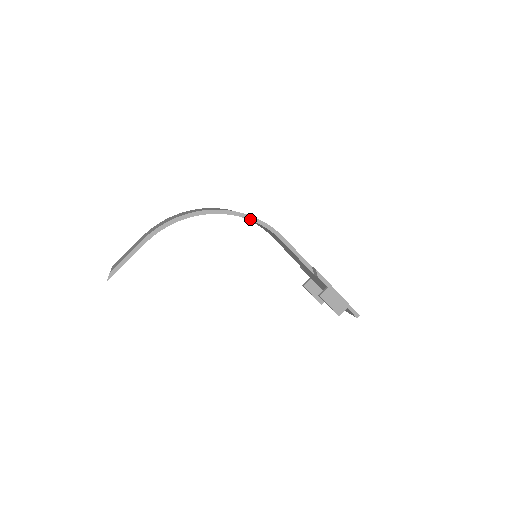
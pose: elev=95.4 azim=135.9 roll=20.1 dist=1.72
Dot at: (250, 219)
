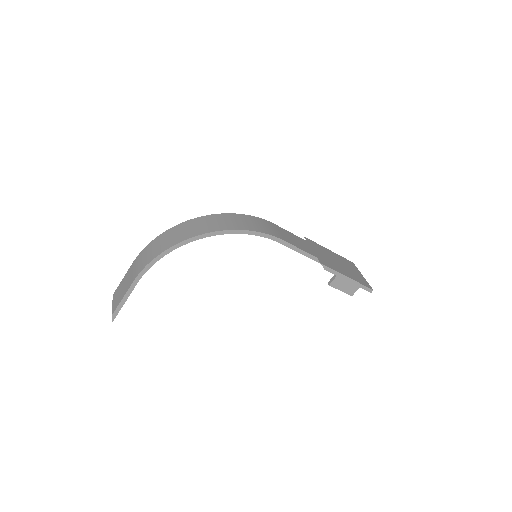
Dot at: (241, 233)
